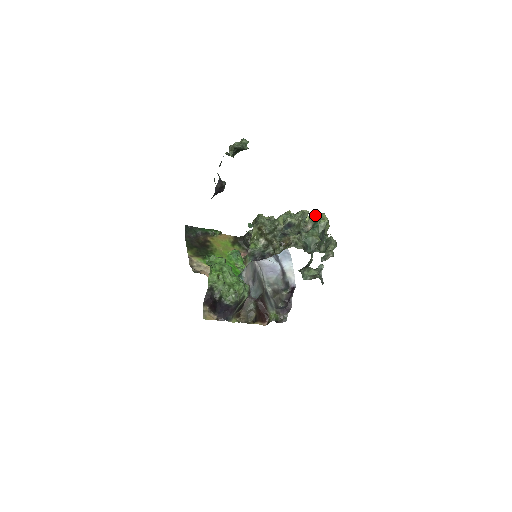
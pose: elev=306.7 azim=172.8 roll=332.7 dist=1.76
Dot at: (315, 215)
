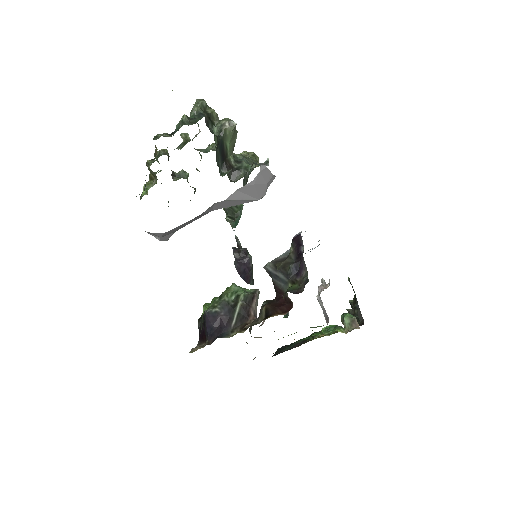
Dot at: occluded
